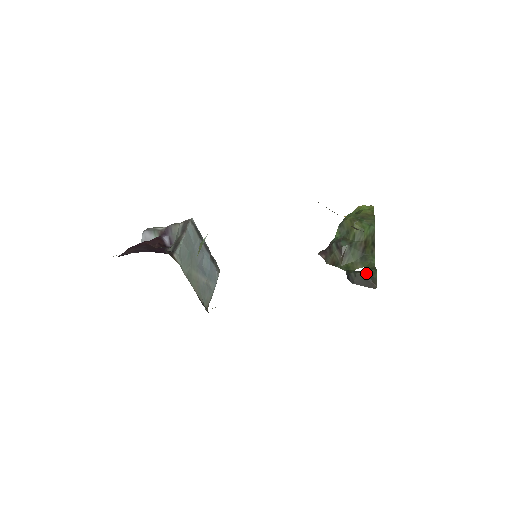
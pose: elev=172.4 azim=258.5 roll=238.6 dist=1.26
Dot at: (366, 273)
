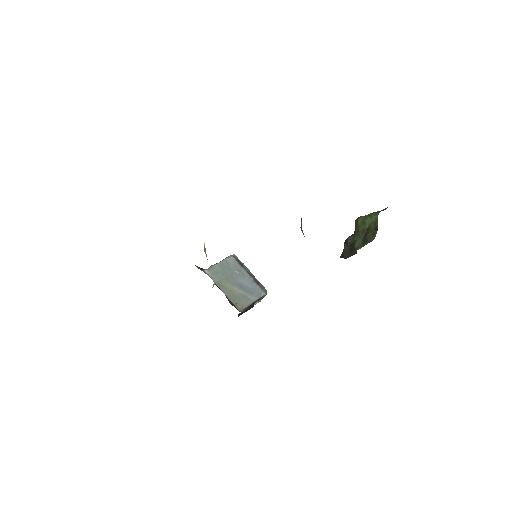
Dot at: (350, 245)
